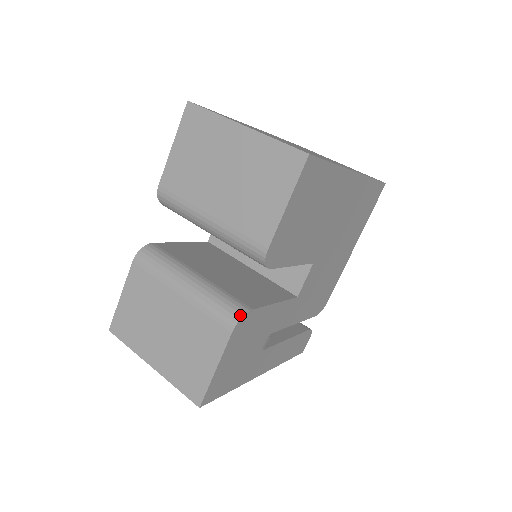
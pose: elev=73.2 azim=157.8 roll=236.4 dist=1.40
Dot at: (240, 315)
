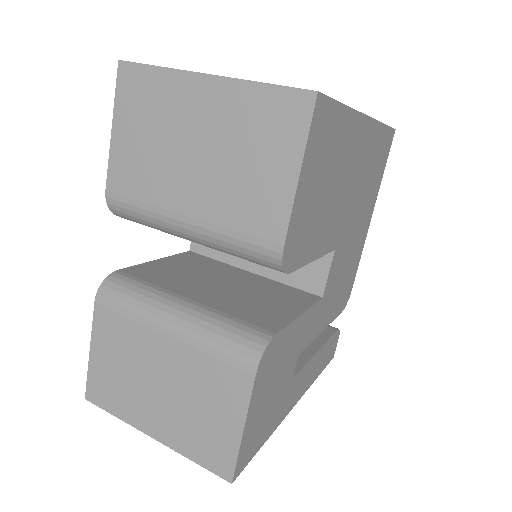
Dot at: (261, 347)
